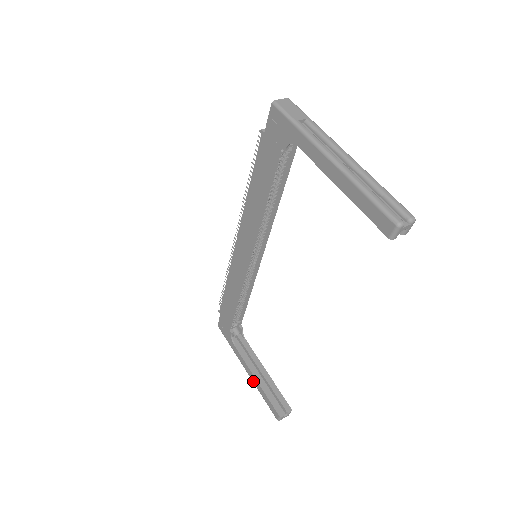
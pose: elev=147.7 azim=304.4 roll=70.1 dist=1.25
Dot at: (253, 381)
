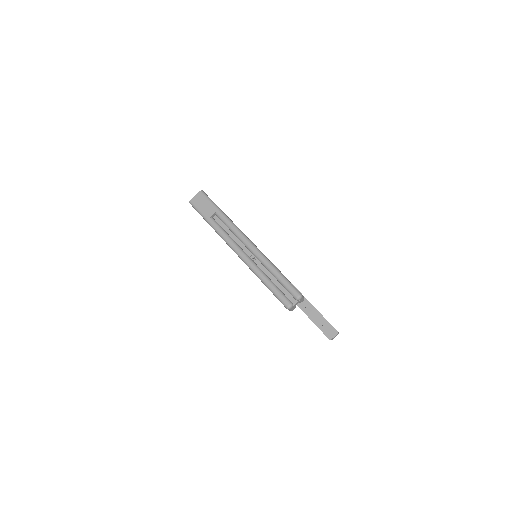
Dot at: occluded
